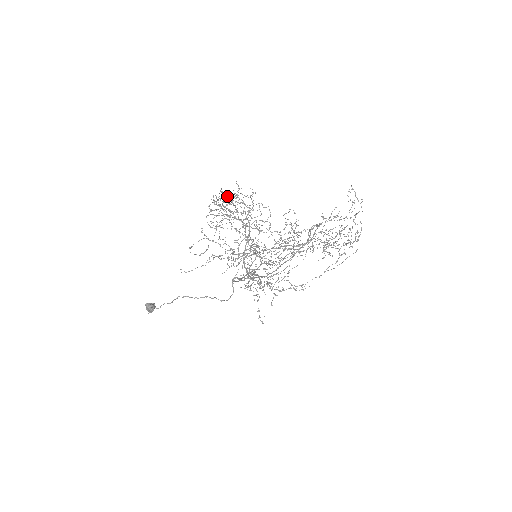
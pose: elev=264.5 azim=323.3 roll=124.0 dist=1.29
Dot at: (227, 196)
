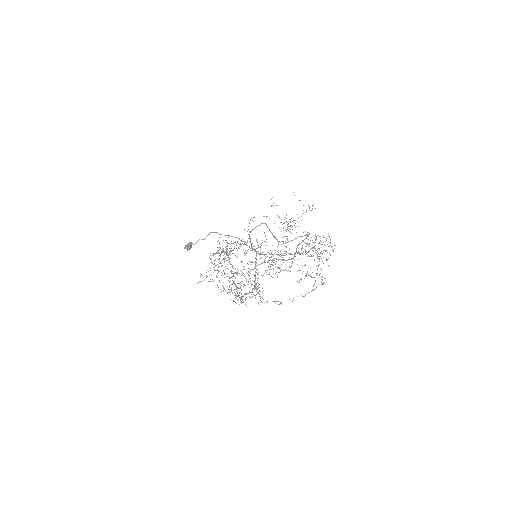
Dot at: (223, 252)
